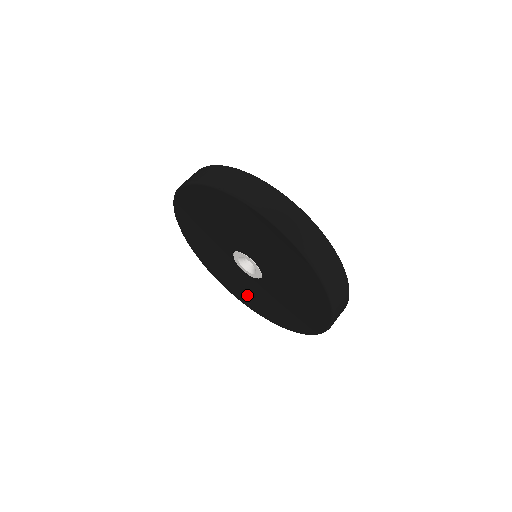
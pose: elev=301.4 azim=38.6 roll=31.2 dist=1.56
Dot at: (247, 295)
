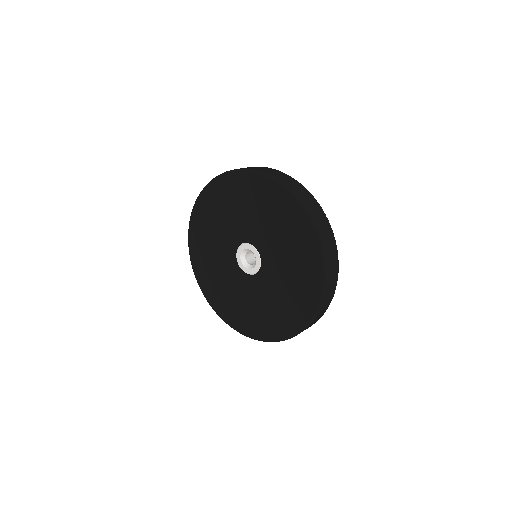
Dot at: (266, 316)
